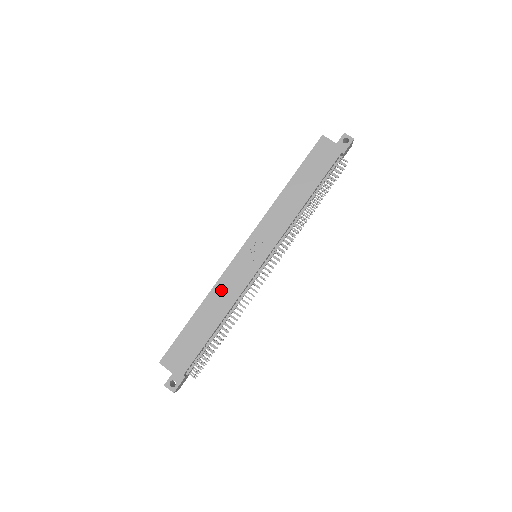
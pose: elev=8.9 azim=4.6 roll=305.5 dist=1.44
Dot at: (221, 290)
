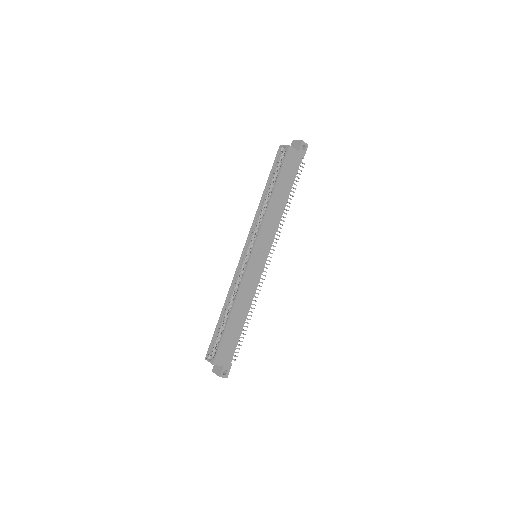
Dot at: (243, 293)
